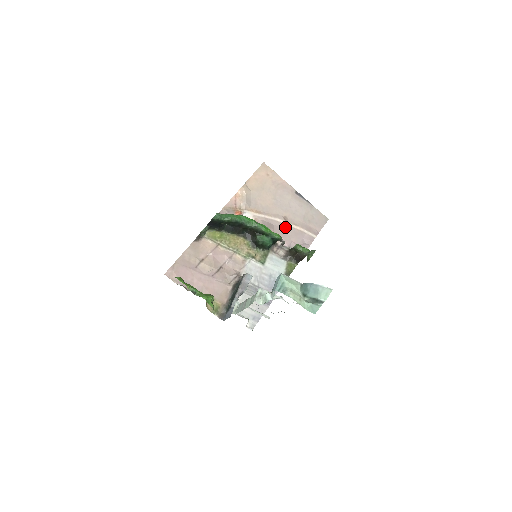
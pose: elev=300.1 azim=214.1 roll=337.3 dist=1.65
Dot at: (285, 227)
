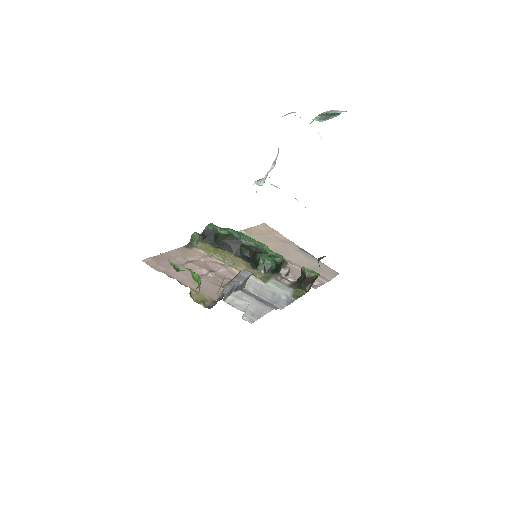
Dot at: (290, 266)
